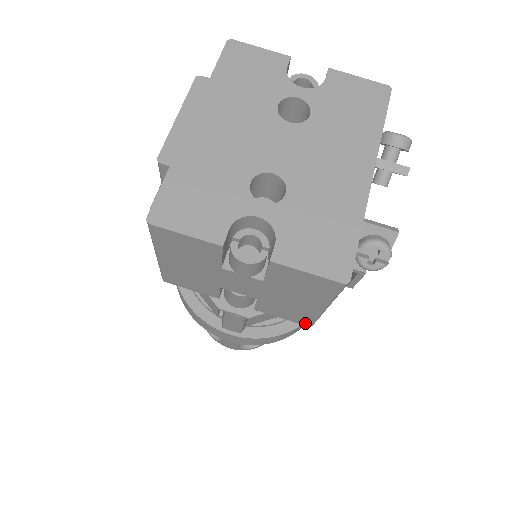
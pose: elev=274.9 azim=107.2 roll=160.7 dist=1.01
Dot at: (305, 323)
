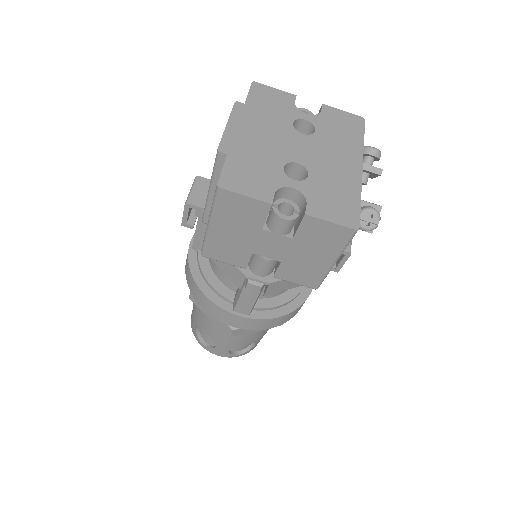
Dot at: (313, 285)
